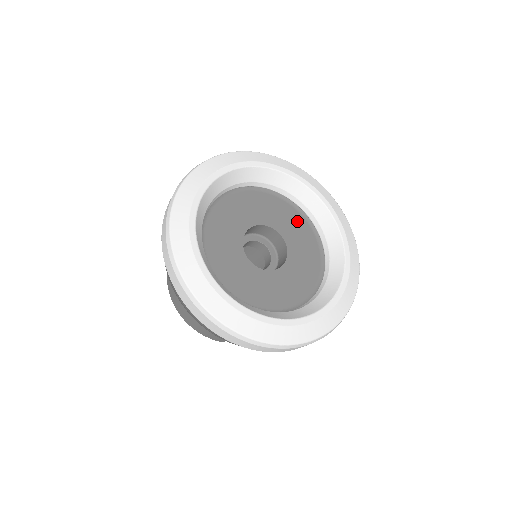
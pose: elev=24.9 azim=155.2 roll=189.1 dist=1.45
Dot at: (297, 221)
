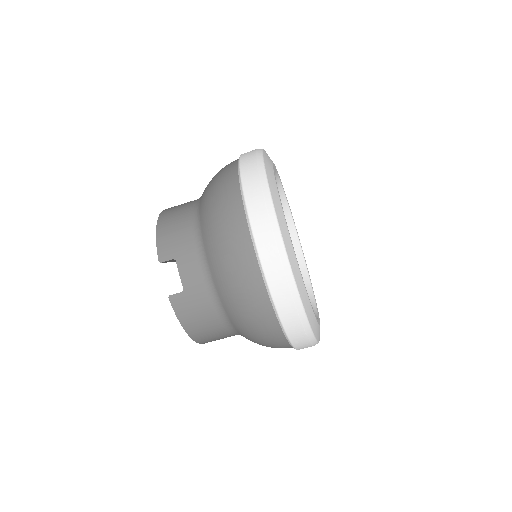
Dot at: occluded
